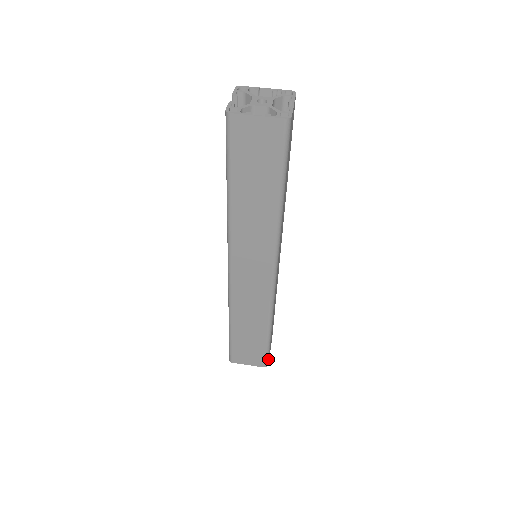
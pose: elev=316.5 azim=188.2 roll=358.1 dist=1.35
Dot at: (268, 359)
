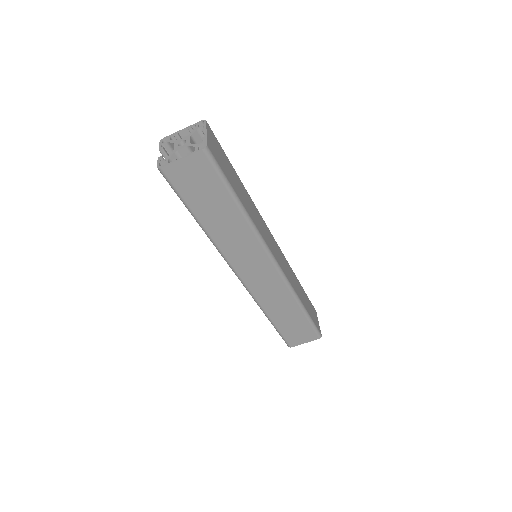
Dot at: (318, 331)
